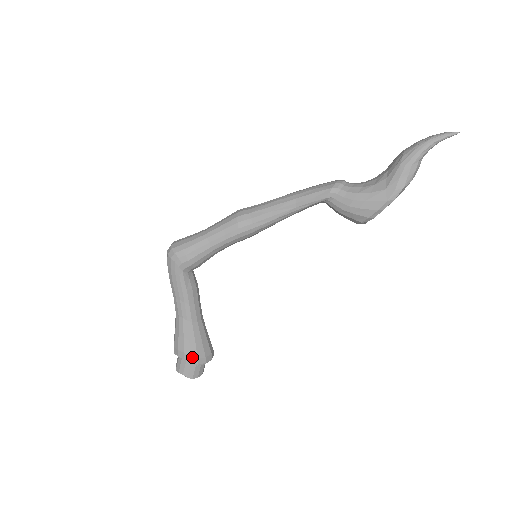
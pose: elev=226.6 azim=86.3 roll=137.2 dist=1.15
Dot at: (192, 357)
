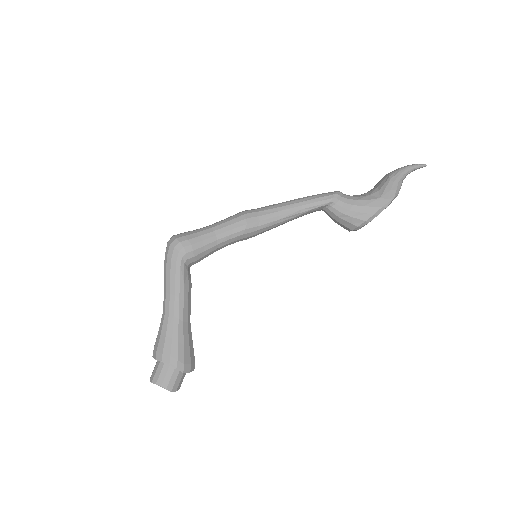
Dot at: (179, 361)
